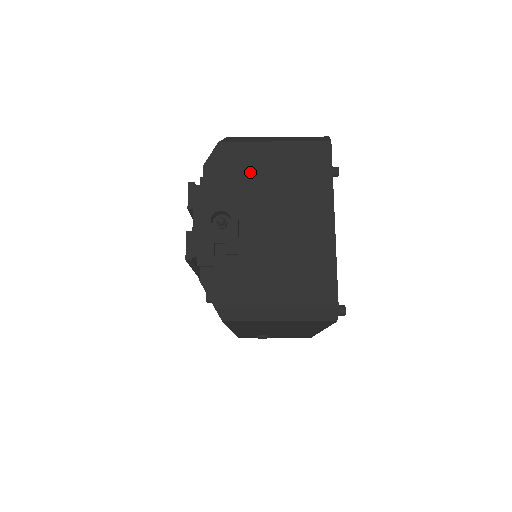
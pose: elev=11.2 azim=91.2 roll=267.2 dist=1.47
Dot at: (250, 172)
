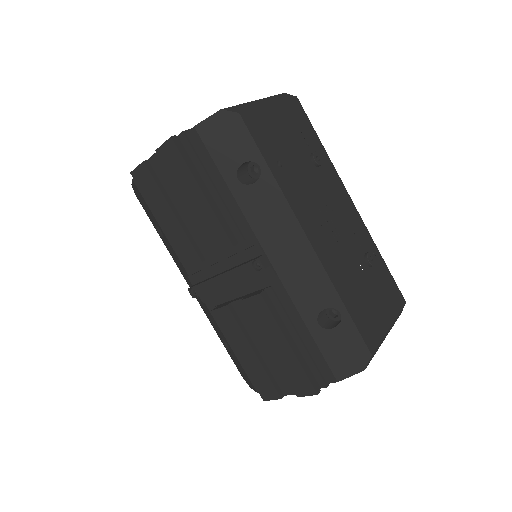
Dot at: occluded
